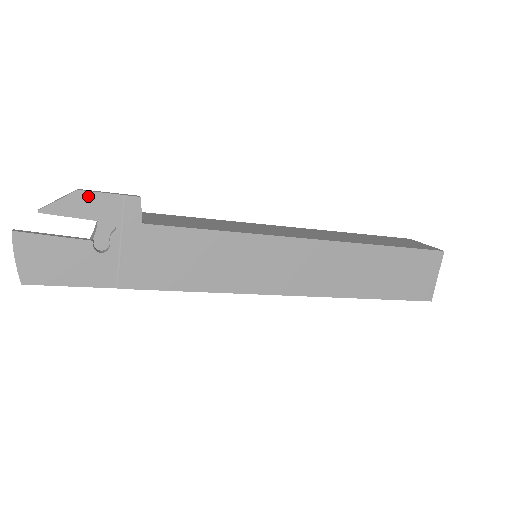
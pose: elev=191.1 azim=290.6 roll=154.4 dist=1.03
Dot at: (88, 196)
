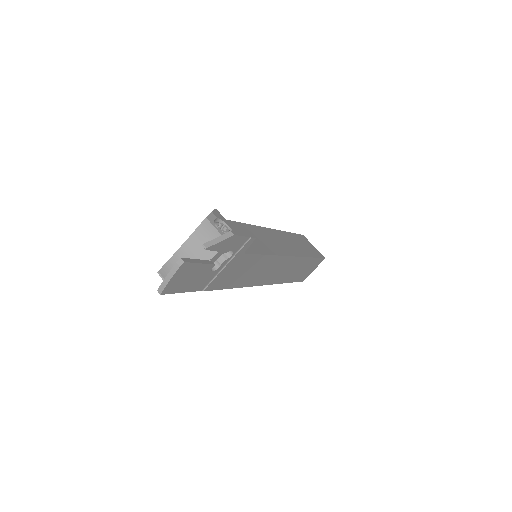
Dot at: (235, 238)
